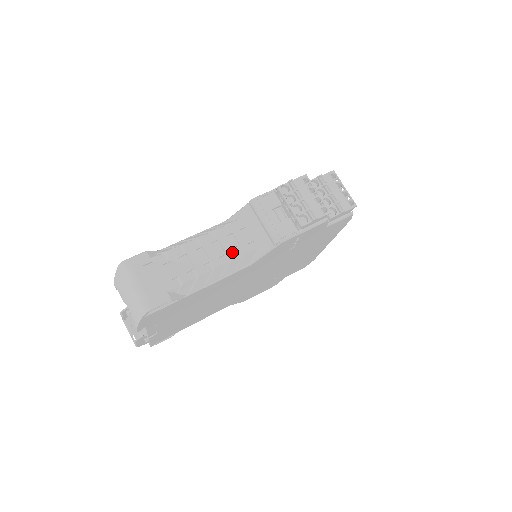
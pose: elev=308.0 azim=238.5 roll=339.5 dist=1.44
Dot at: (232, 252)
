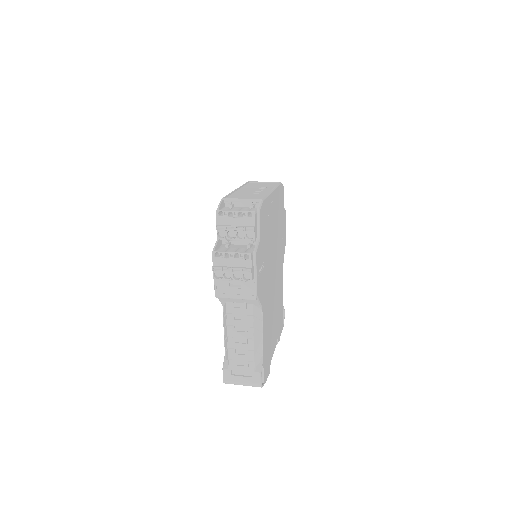
Dot at: (247, 322)
